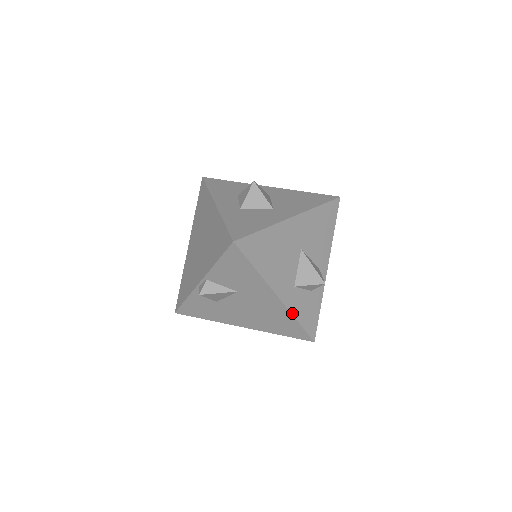
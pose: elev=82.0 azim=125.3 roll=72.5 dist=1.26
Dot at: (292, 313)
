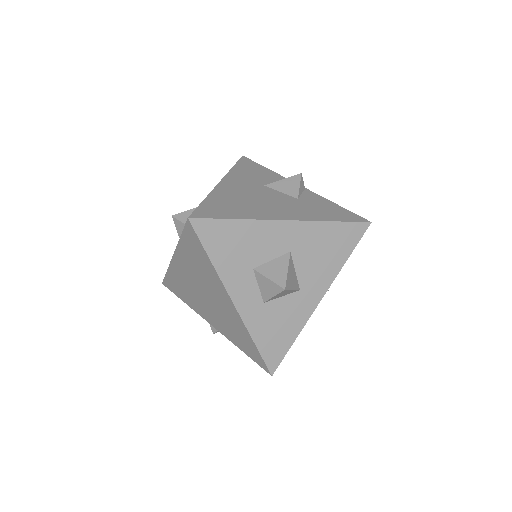
Dot at: occluded
